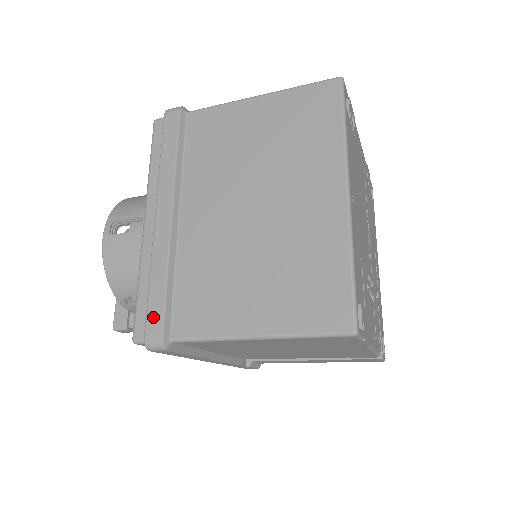
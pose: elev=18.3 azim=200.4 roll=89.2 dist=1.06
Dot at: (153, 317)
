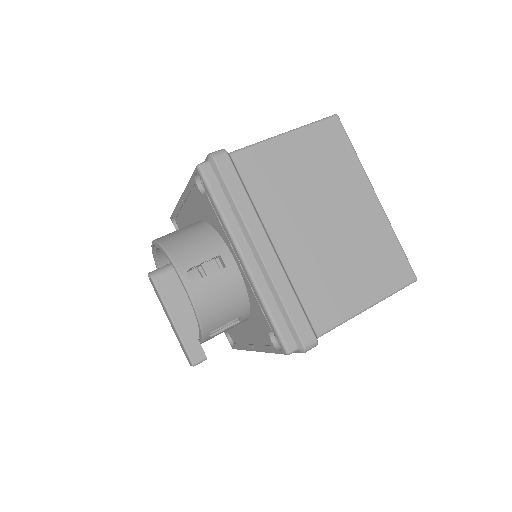
Dot at: (302, 328)
